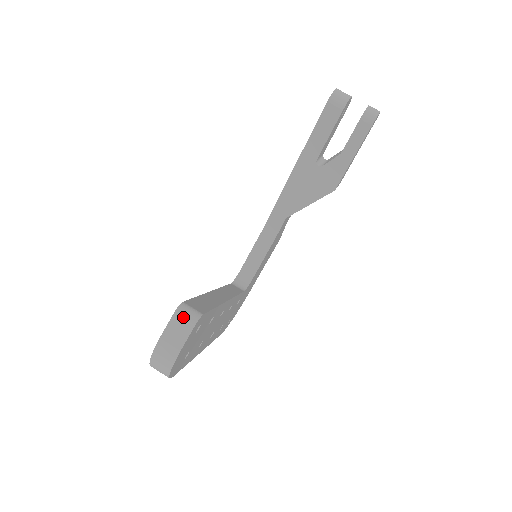
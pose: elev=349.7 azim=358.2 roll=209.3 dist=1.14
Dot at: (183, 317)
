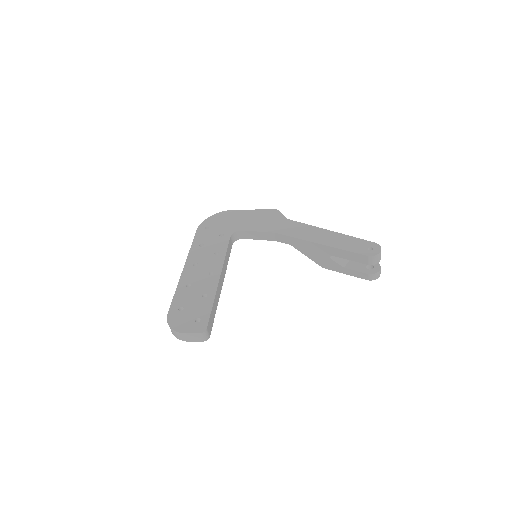
Dot at: (202, 337)
